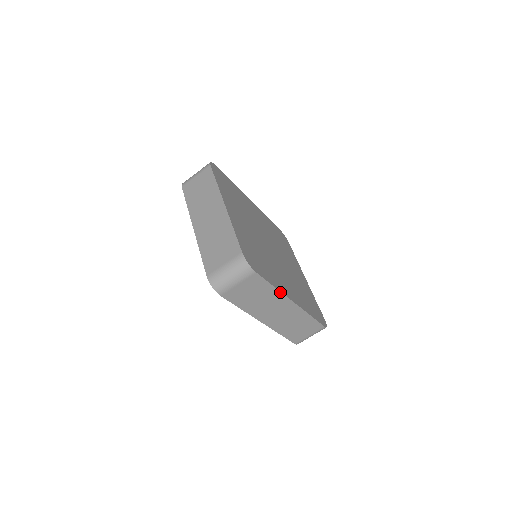
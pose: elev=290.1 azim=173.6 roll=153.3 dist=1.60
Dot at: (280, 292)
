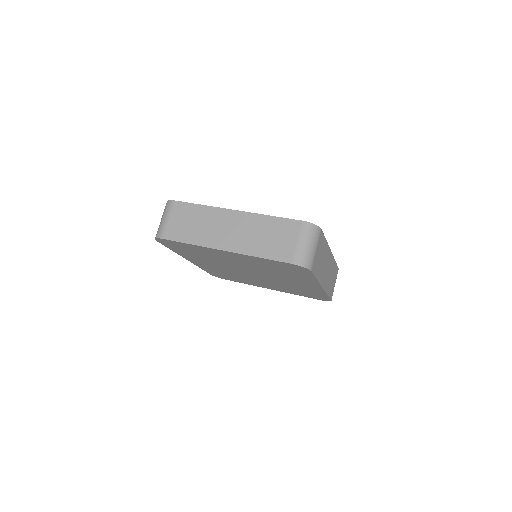
Dot at: (327, 244)
